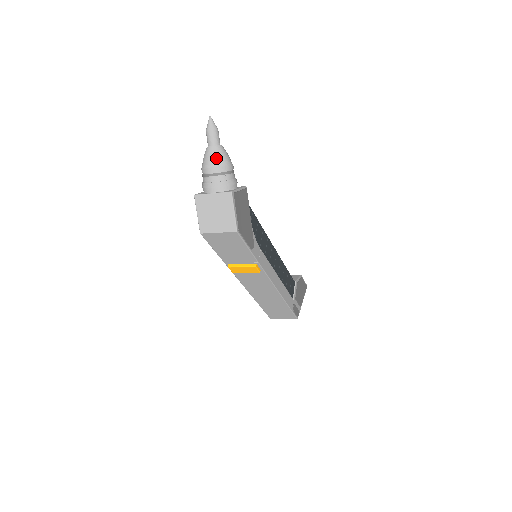
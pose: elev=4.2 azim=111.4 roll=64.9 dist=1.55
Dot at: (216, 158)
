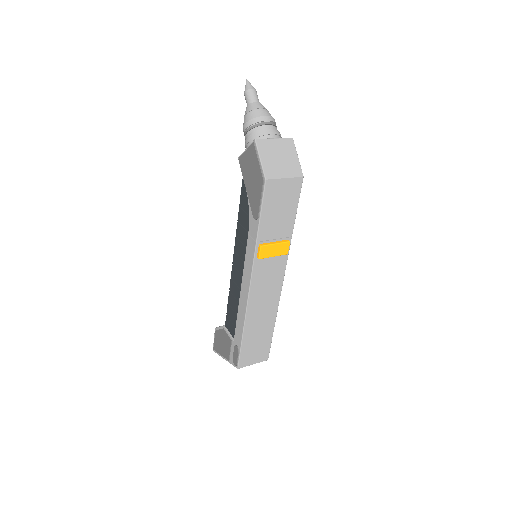
Dot at: (267, 111)
